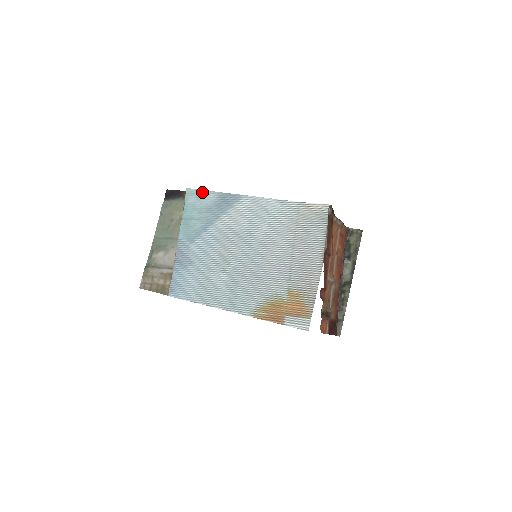
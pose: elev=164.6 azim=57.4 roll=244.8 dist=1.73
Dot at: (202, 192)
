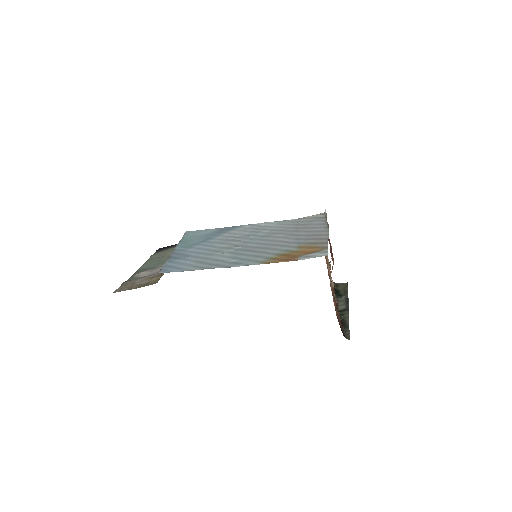
Dot at: (201, 230)
